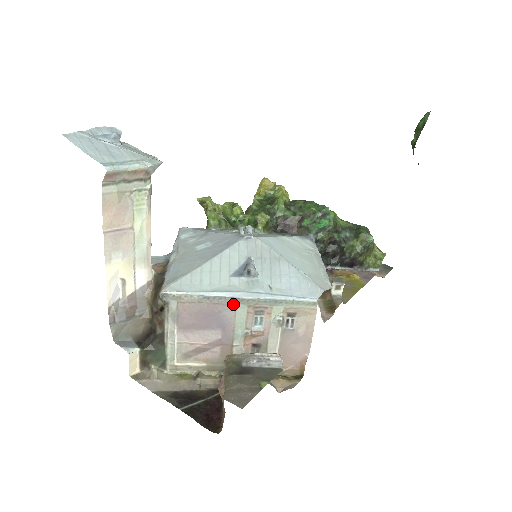
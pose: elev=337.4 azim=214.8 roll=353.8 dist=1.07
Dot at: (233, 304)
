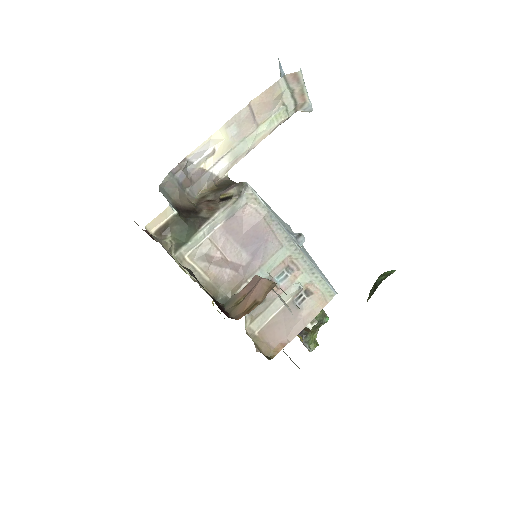
Dot at: (282, 243)
